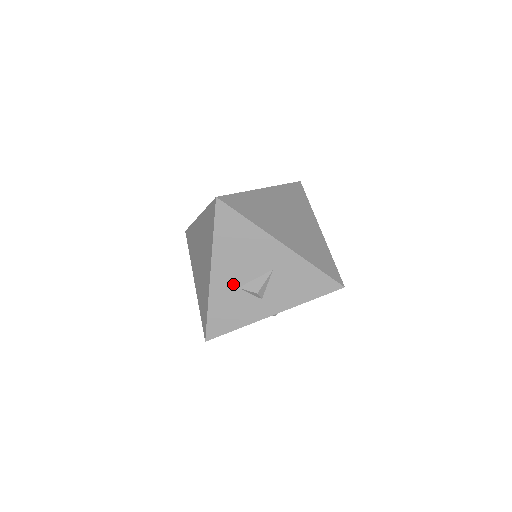
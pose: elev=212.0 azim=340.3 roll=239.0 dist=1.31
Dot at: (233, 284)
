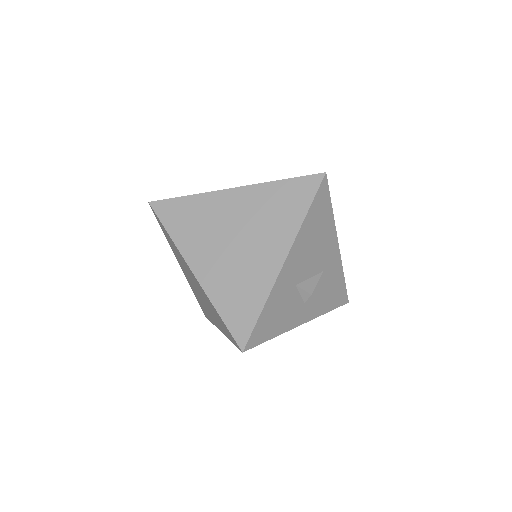
Dot at: (294, 279)
